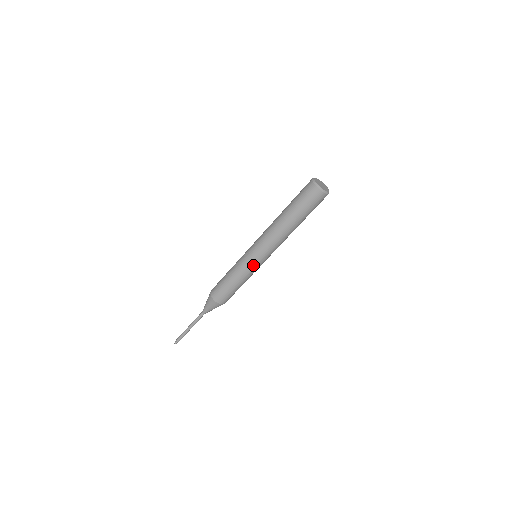
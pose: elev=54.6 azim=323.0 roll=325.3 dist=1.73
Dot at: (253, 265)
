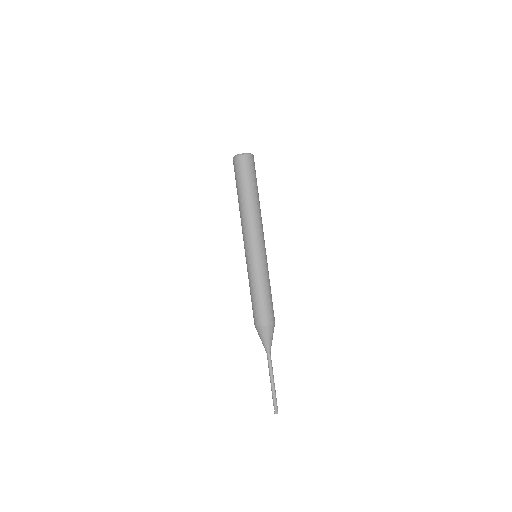
Dot at: (248, 262)
